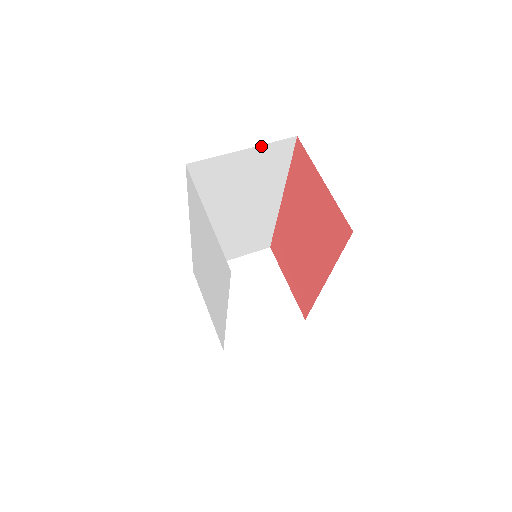
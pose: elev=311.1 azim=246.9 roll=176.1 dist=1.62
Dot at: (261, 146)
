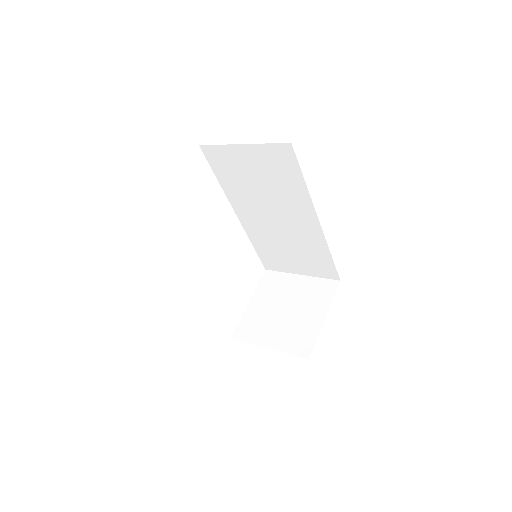
Dot at: (258, 145)
